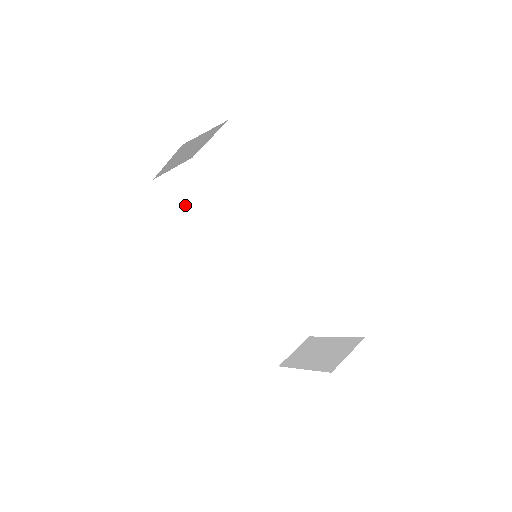
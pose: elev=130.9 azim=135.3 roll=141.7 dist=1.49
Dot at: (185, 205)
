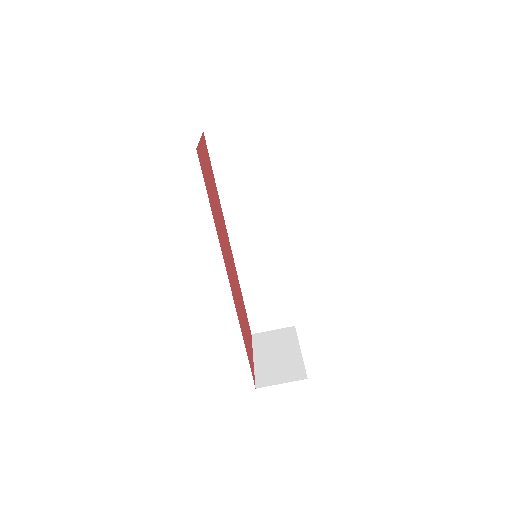
Dot at: (226, 167)
